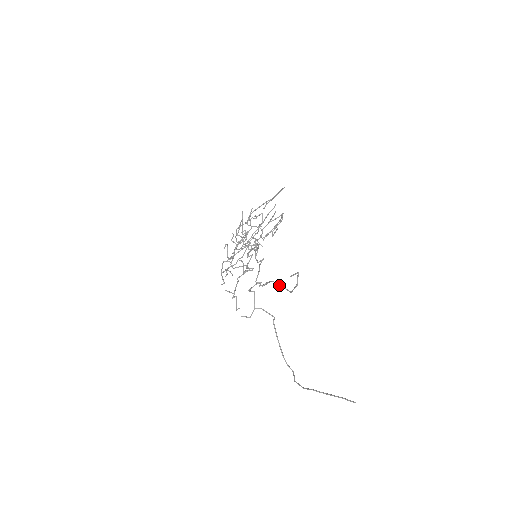
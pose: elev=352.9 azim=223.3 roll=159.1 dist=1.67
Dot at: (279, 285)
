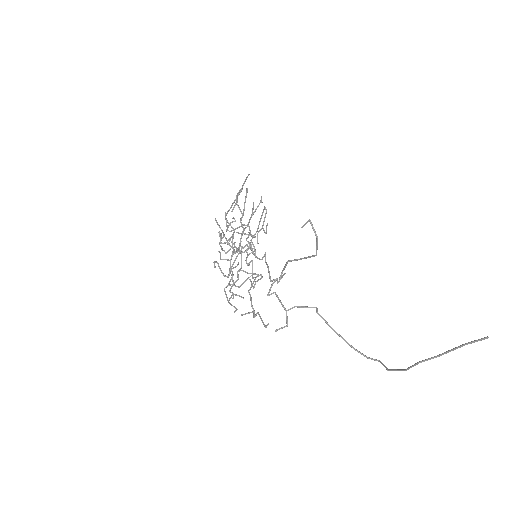
Dot at: occluded
